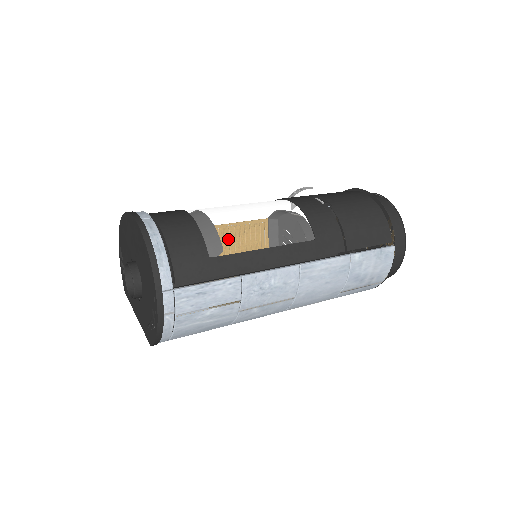
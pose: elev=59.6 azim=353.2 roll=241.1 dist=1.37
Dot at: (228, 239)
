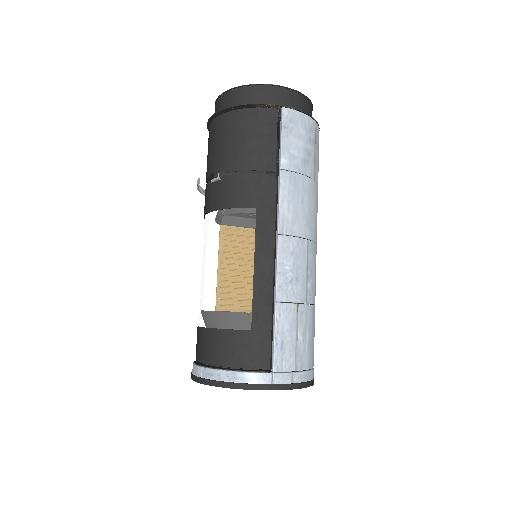
Dot at: (237, 304)
